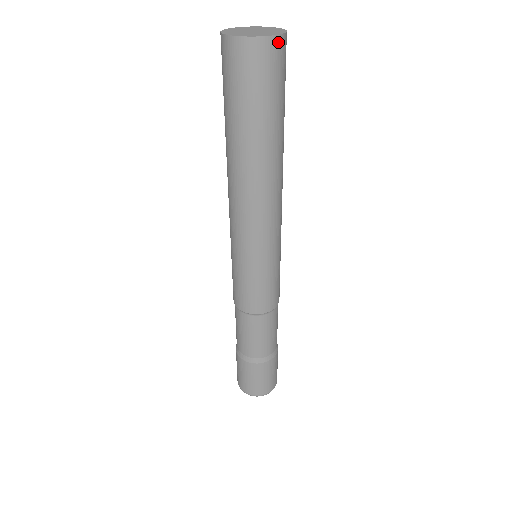
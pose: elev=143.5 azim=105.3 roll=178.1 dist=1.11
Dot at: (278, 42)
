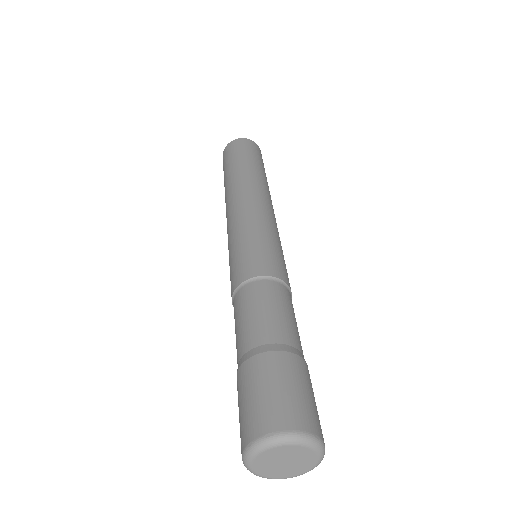
Dot at: (254, 143)
